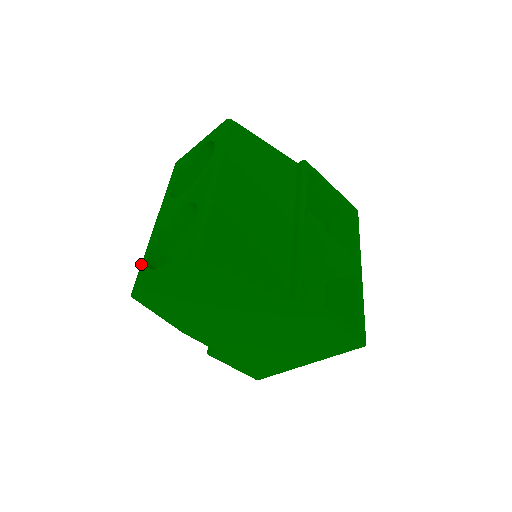
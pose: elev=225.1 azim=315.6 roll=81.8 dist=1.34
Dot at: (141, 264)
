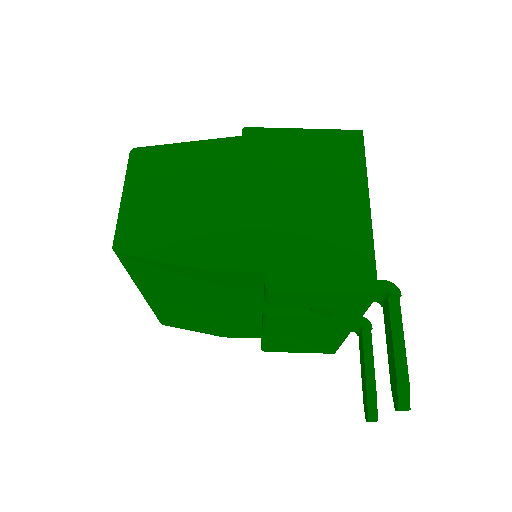
Dot at: occluded
